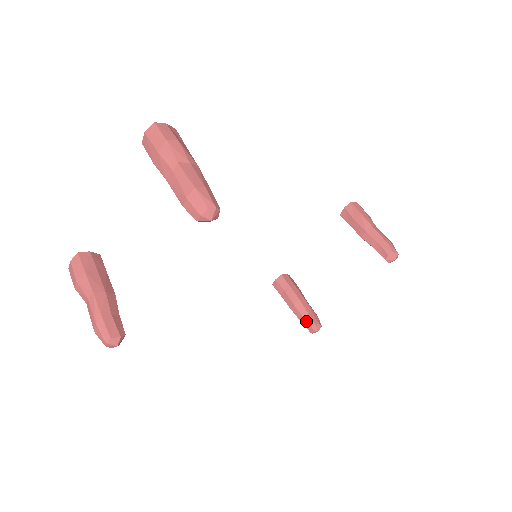
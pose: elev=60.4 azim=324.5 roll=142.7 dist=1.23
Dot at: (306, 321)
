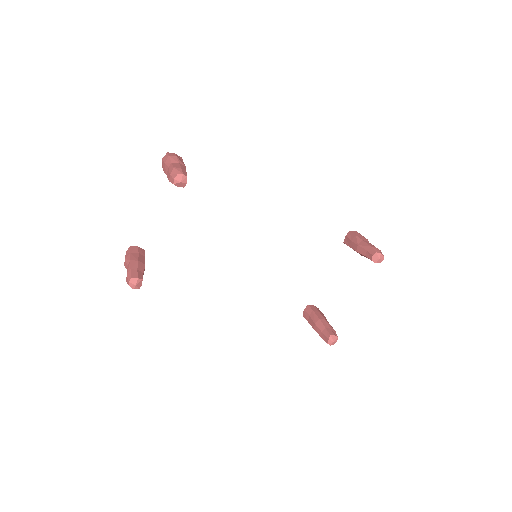
Dot at: (323, 334)
